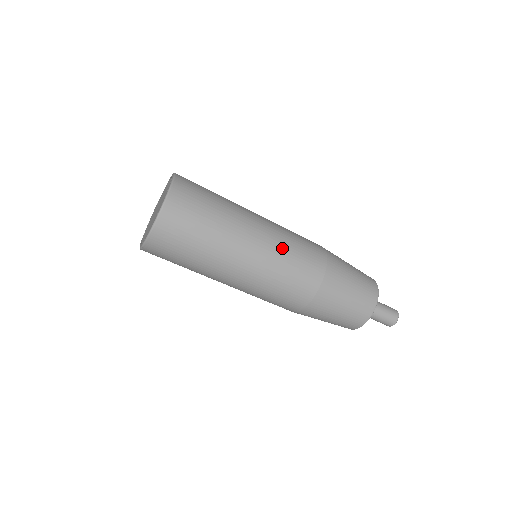
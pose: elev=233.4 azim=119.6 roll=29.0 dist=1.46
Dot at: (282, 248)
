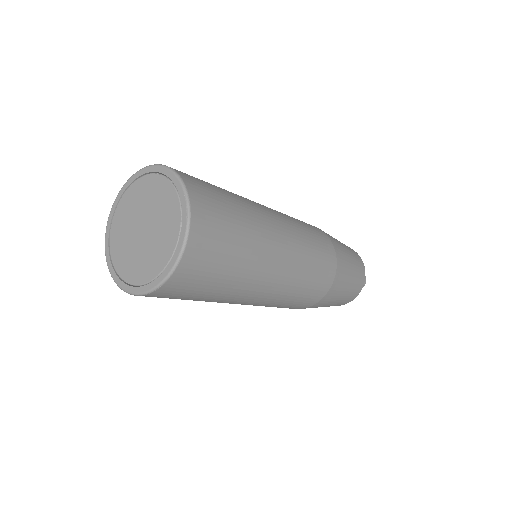
Dot at: (299, 229)
